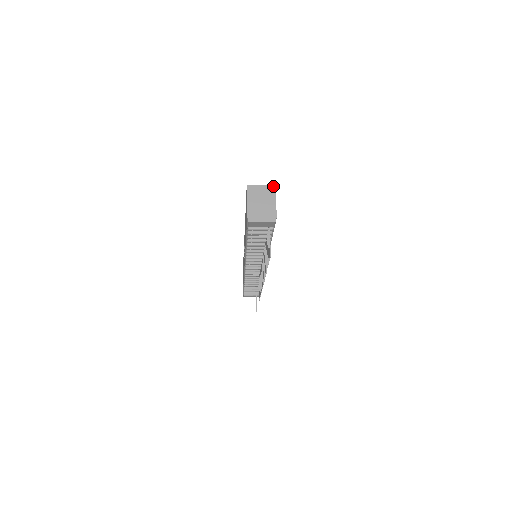
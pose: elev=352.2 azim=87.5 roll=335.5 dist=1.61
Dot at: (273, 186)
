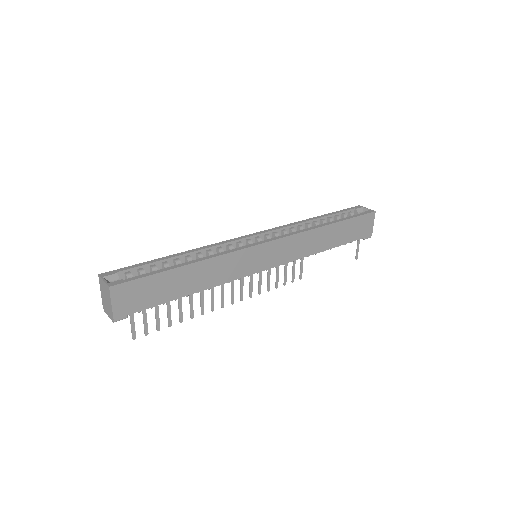
Dot at: (108, 287)
